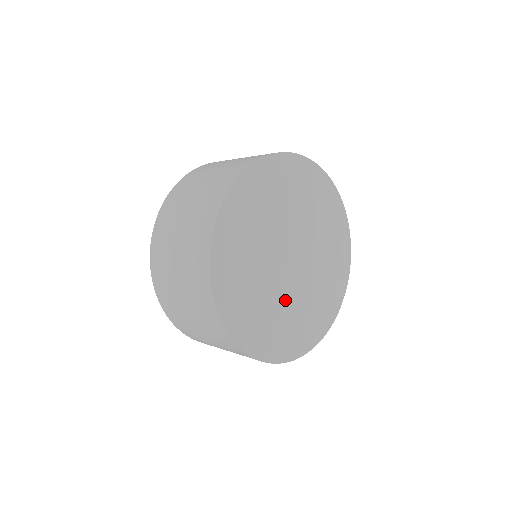
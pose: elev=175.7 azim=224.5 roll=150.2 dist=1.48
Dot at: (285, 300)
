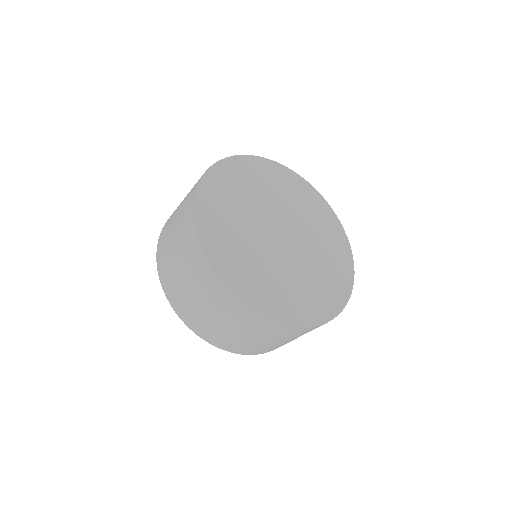
Dot at: (252, 239)
